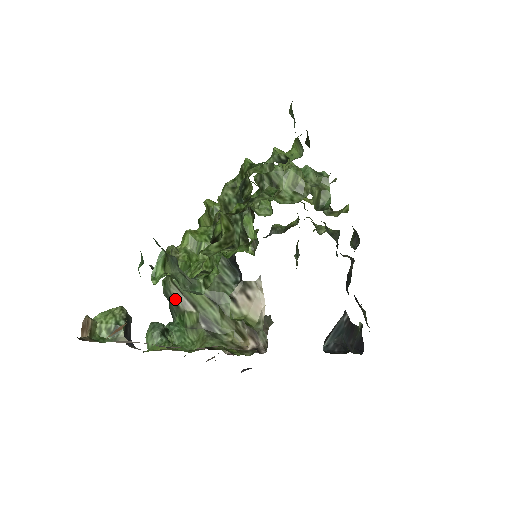
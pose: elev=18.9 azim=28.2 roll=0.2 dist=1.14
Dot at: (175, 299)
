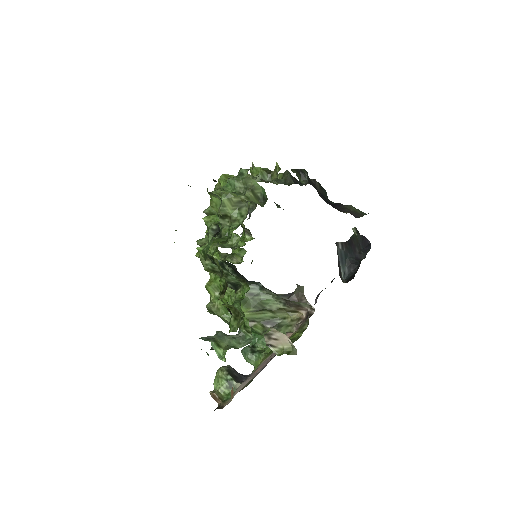
Dot at: occluded
